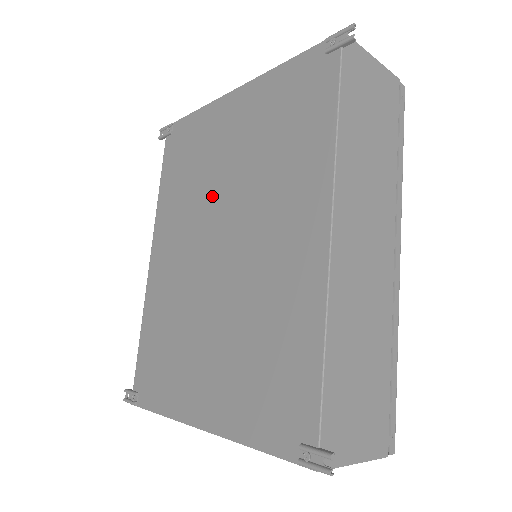
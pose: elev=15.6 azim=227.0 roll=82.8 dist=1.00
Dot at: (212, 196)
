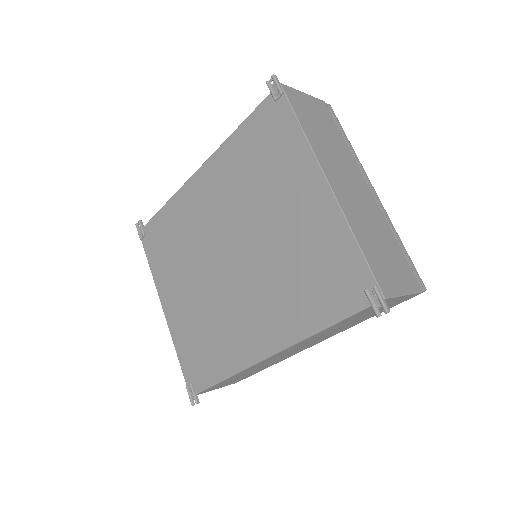
Dot at: (252, 220)
